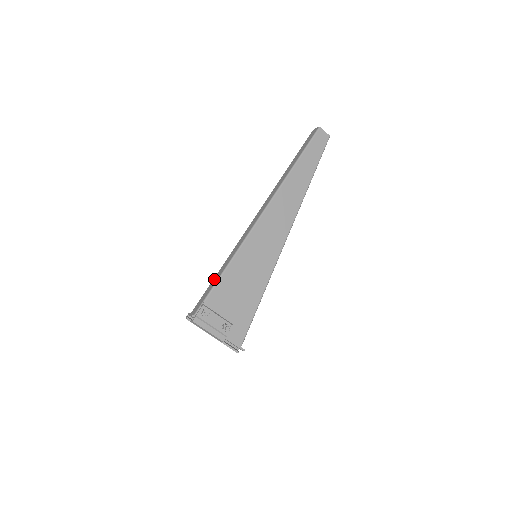
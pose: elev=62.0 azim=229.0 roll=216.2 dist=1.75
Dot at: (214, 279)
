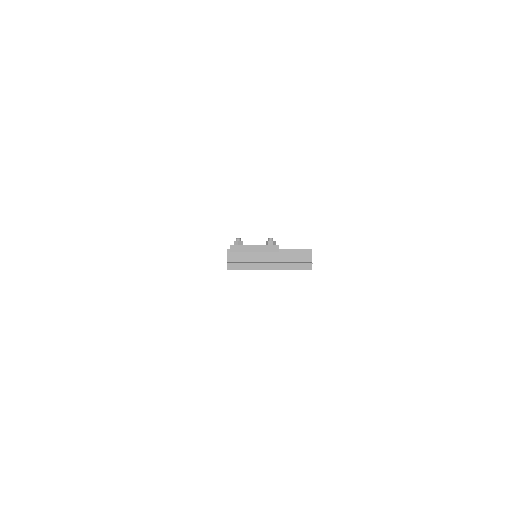
Dot at: occluded
